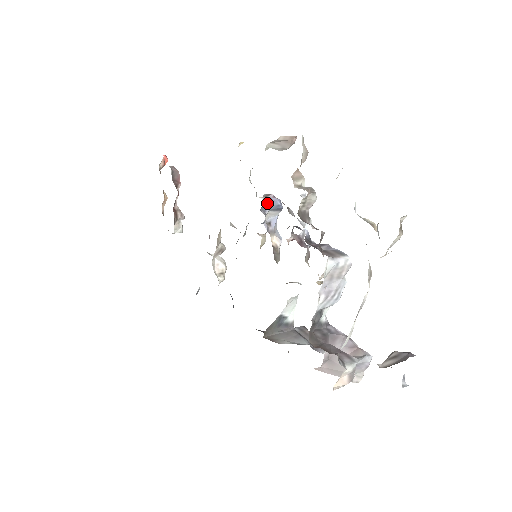
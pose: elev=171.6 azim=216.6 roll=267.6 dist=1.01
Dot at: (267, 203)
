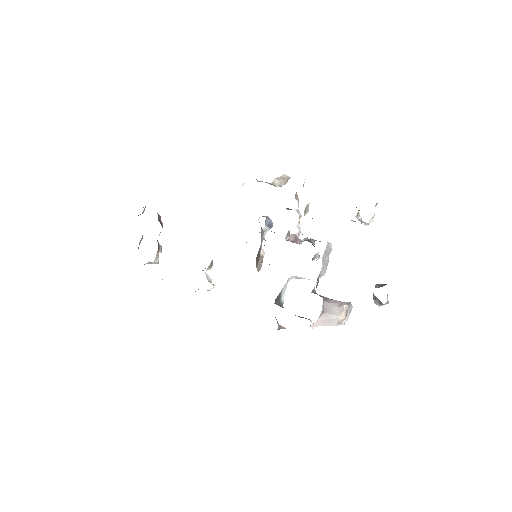
Dot at: (267, 218)
